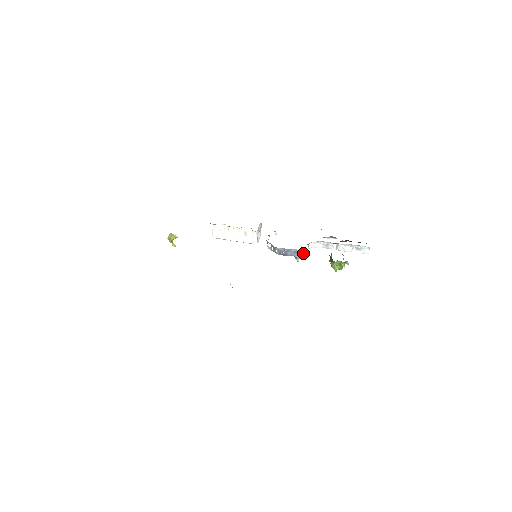
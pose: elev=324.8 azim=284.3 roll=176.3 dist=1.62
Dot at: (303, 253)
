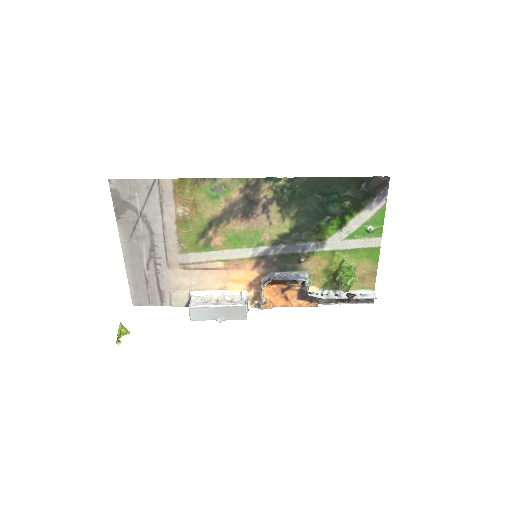
Dot at: (305, 277)
